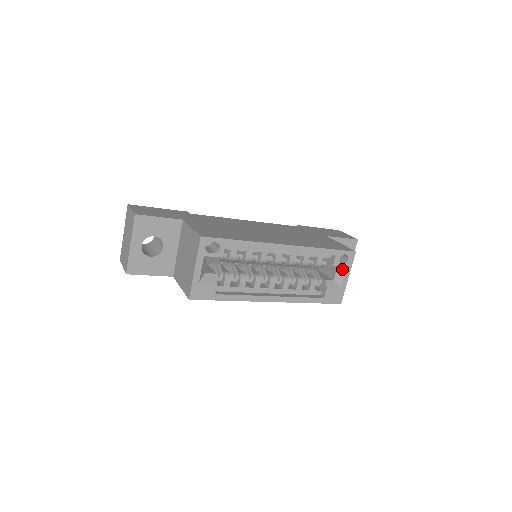
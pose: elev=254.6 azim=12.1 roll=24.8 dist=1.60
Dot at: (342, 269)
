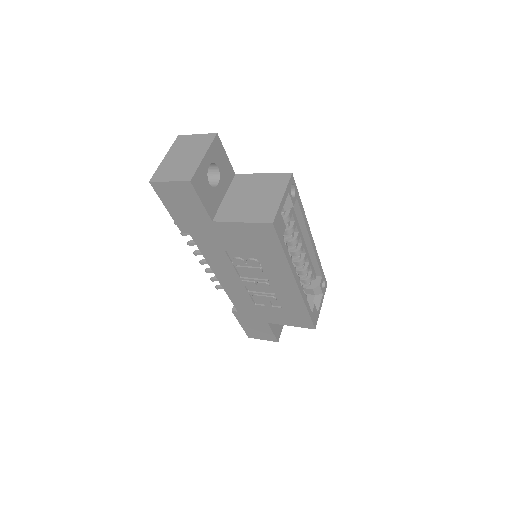
Dot at: (319, 295)
